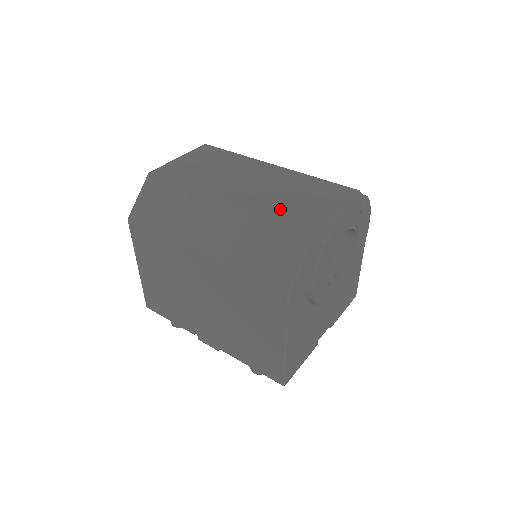
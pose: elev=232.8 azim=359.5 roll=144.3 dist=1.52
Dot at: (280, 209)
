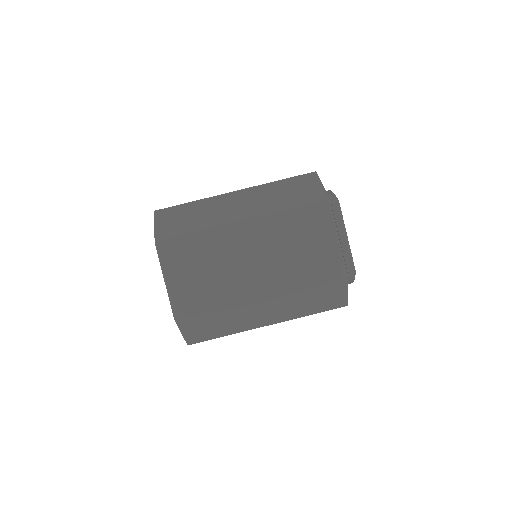
Dot at: (306, 273)
